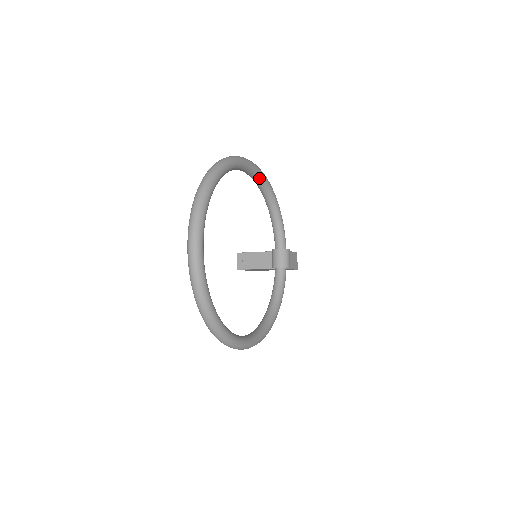
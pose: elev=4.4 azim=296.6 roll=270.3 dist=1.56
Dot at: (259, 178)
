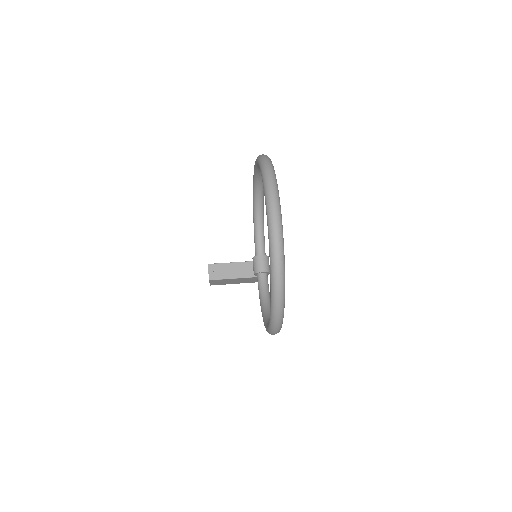
Dot at: (262, 185)
